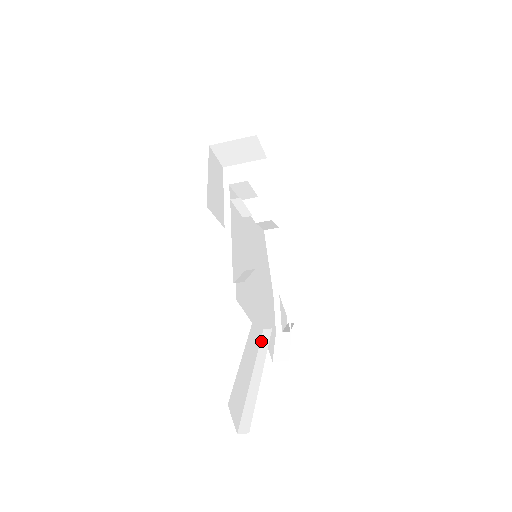
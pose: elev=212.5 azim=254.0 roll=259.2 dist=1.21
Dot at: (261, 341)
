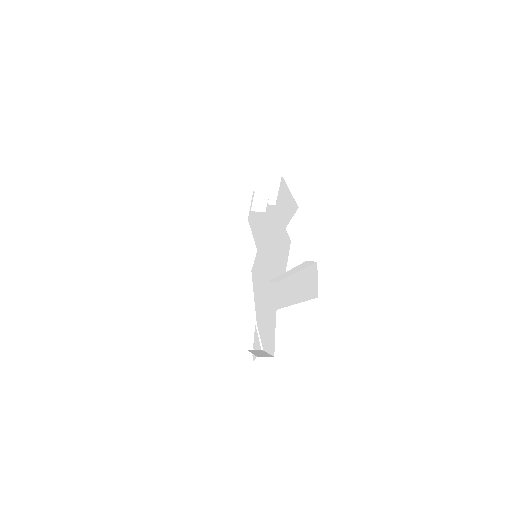
Dot at: occluded
